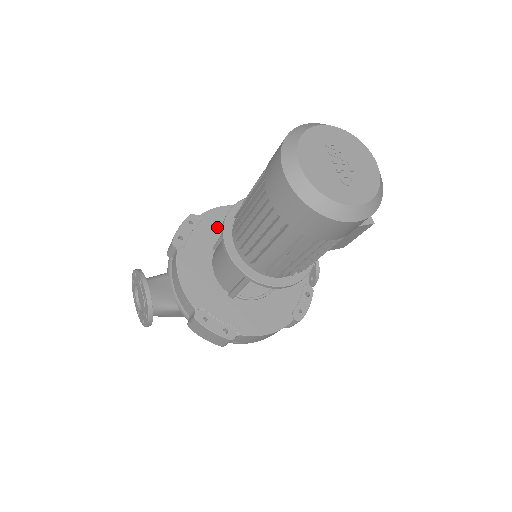
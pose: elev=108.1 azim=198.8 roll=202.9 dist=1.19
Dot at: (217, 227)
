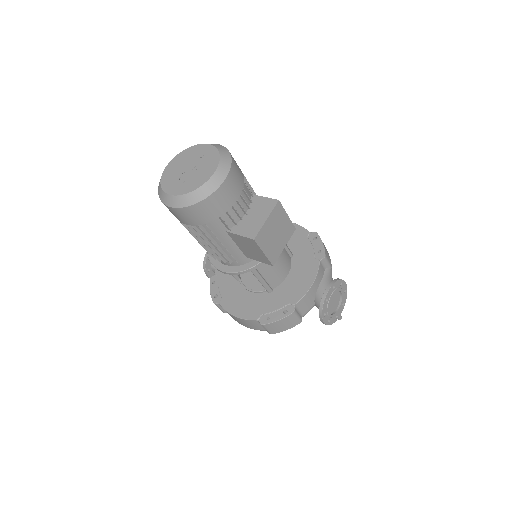
Dot at: occluded
